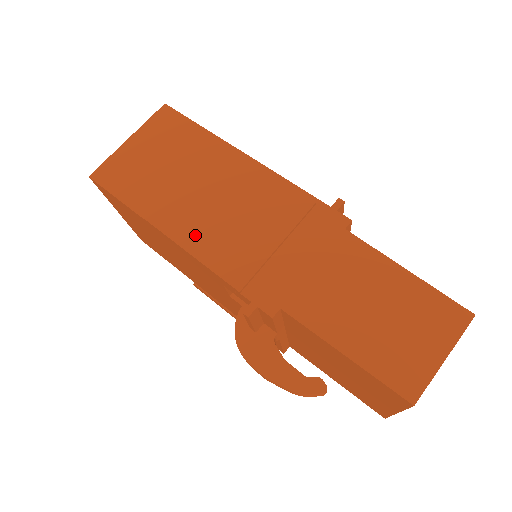
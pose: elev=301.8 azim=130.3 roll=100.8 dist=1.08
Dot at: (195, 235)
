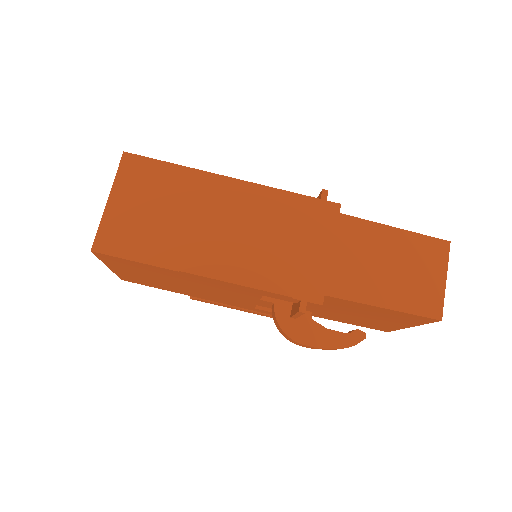
Dot at: (233, 267)
